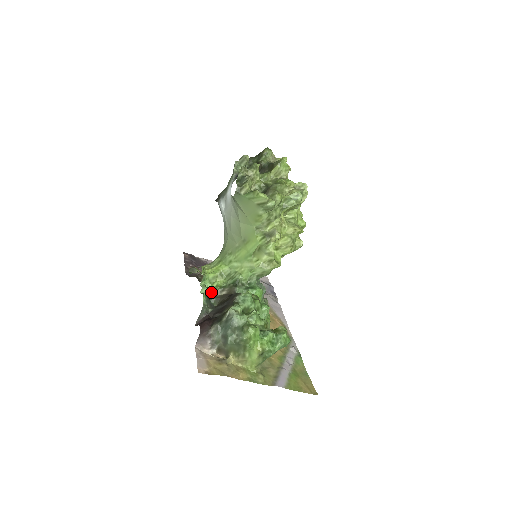
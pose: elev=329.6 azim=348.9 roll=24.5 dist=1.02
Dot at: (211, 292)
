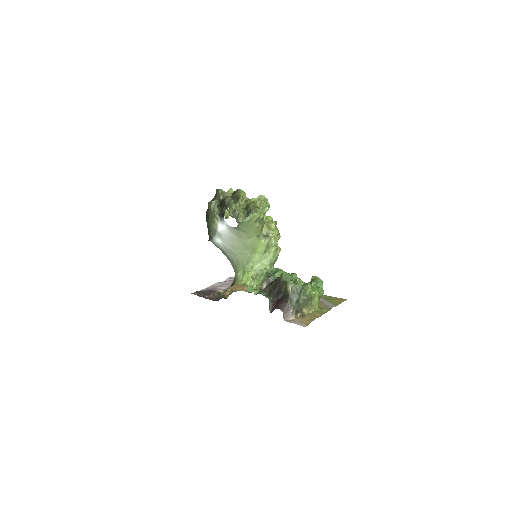
Dot at: (259, 290)
